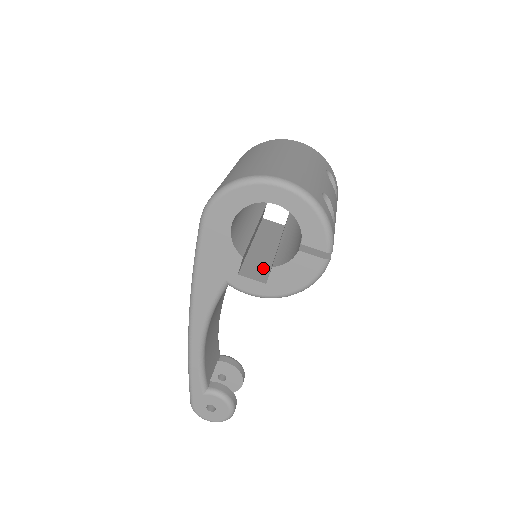
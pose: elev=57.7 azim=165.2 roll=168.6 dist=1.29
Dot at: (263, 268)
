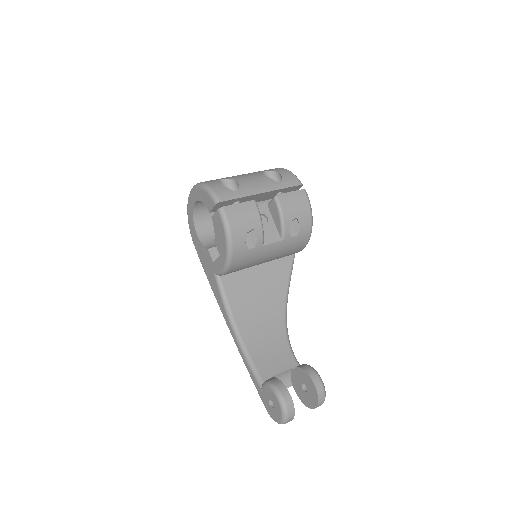
Dot at: occluded
